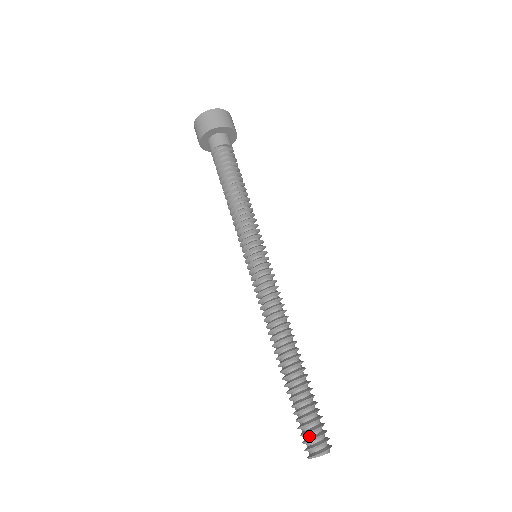
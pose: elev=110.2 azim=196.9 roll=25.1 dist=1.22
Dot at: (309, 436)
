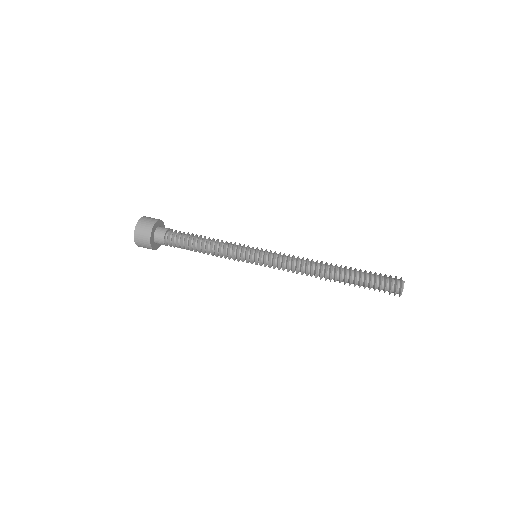
Dot at: (388, 290)
